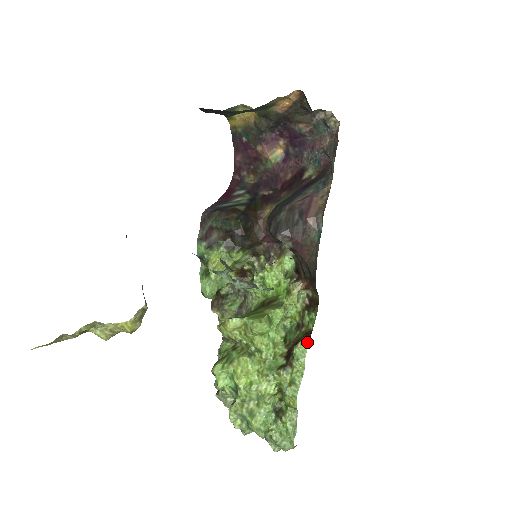
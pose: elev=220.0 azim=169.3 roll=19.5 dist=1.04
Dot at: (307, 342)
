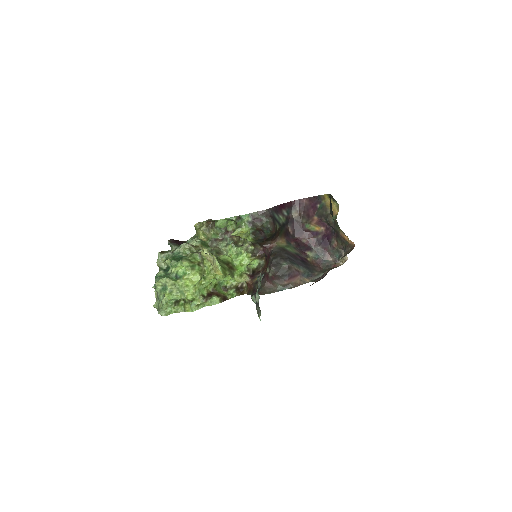
Dot at: (222, 301)
